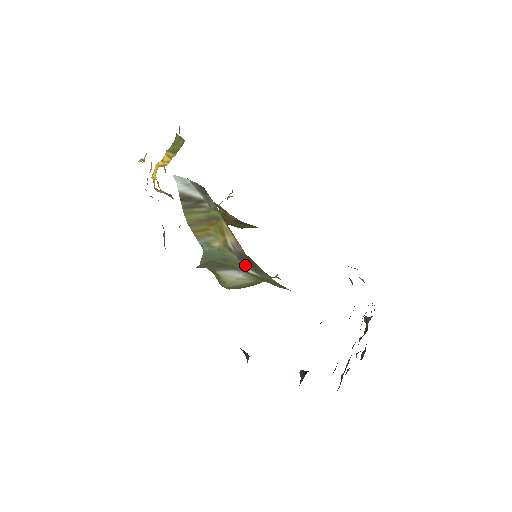
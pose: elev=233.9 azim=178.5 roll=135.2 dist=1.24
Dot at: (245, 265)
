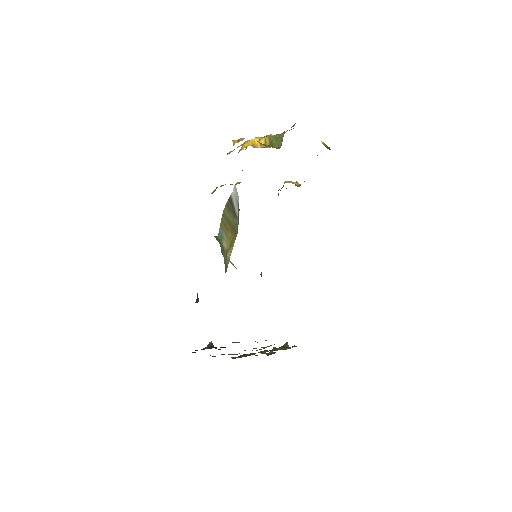
Dot at: occluded
